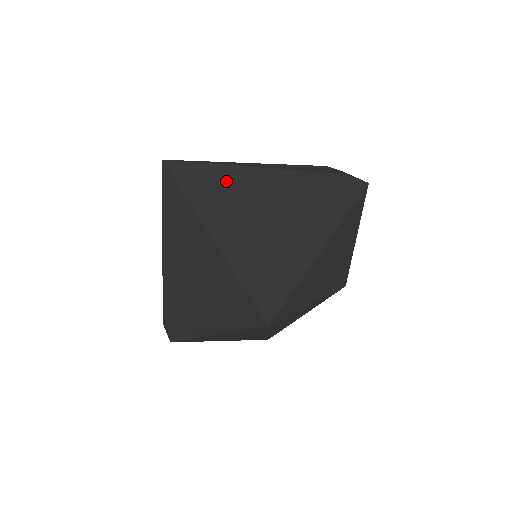
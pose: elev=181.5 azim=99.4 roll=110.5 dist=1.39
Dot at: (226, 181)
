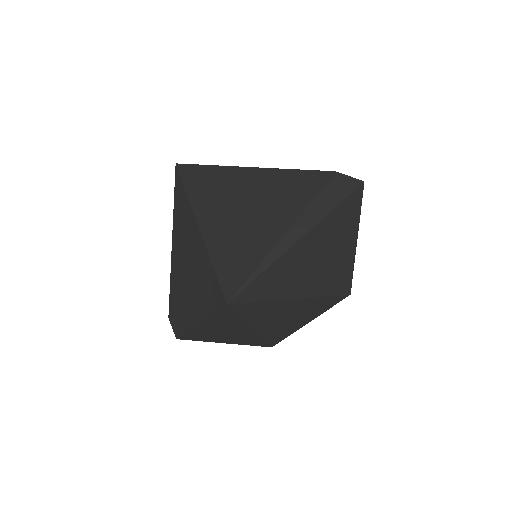
Dot at: (225, 179)
